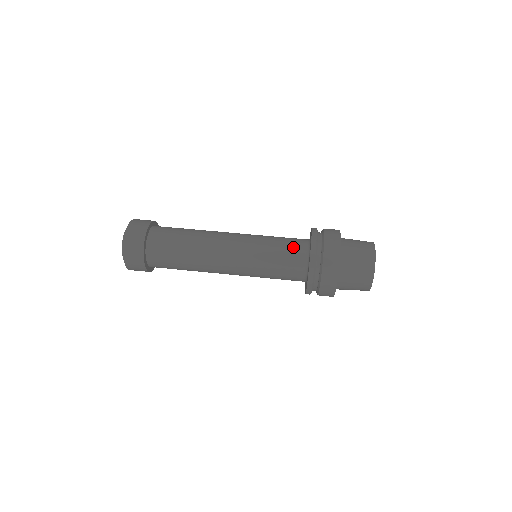
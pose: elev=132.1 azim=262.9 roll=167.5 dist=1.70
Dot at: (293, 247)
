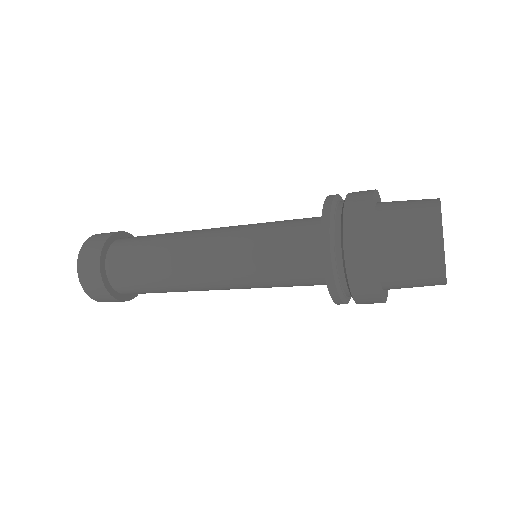
Dot at: occluded
